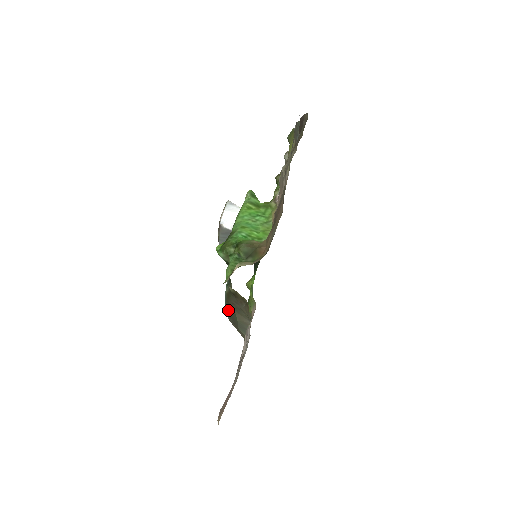
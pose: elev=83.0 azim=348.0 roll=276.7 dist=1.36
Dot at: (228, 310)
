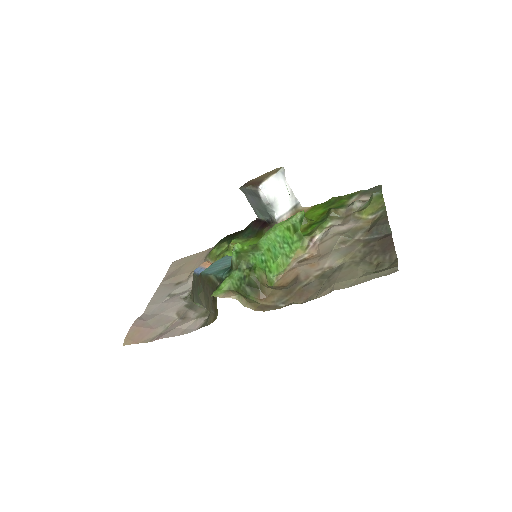
Dot at: (199, 277)
